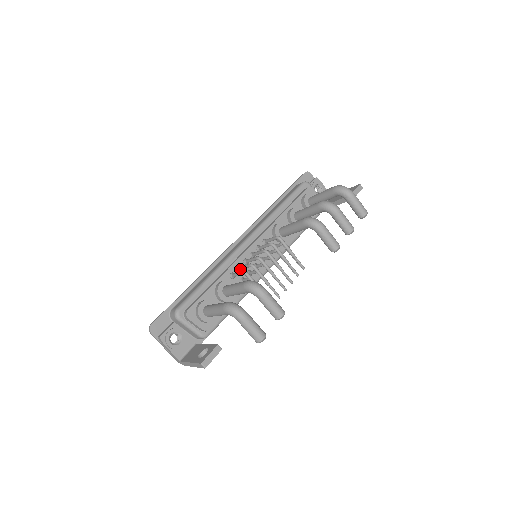
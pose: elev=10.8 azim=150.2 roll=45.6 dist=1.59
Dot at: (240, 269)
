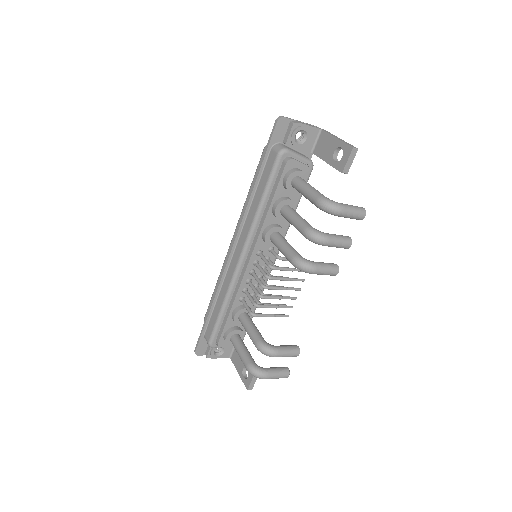
Dot at: (246, 294)
